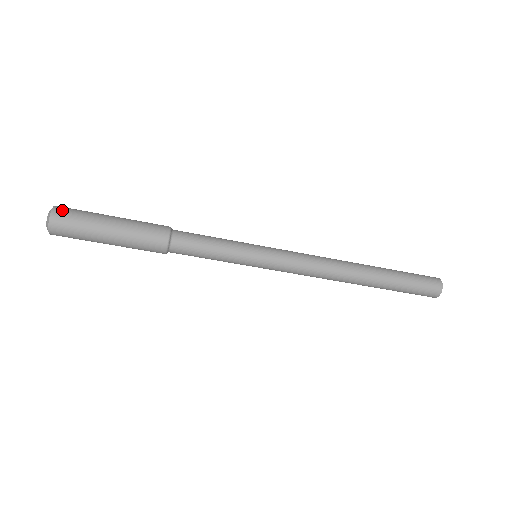
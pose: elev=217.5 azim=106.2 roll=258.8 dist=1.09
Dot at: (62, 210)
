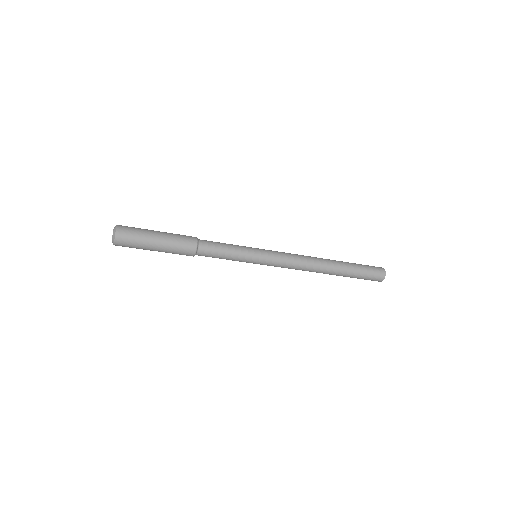
Dot at: (122, 232)
